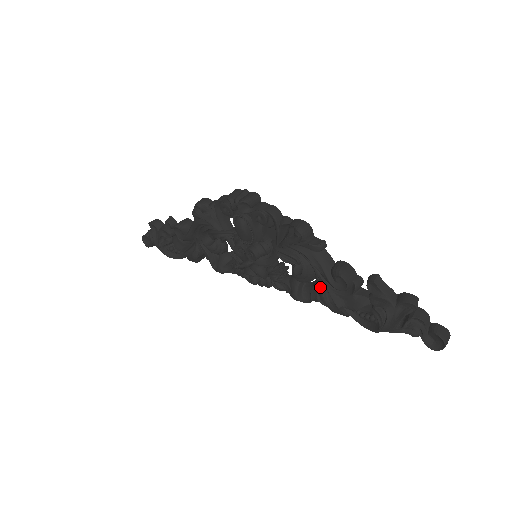
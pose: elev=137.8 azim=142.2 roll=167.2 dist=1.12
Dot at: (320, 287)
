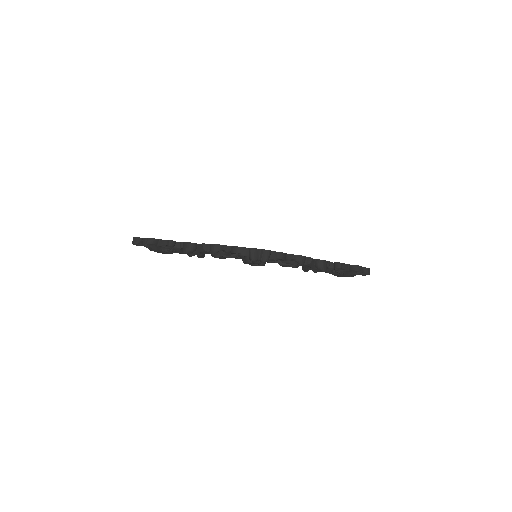
Dot at: (305, 268)
